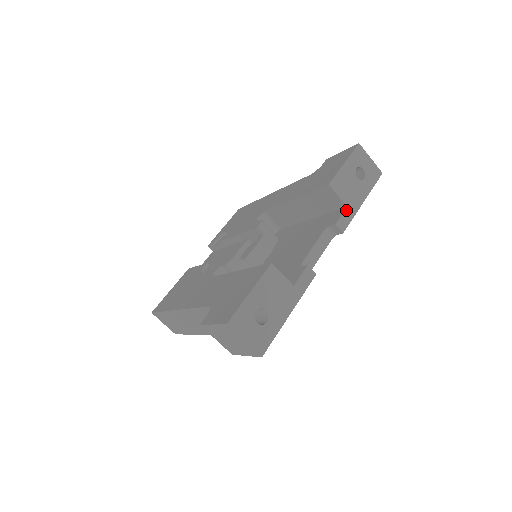
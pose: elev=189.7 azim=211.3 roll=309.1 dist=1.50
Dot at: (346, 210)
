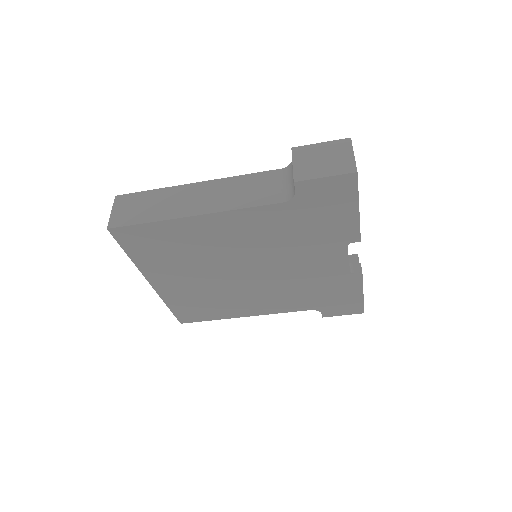
Dot at: occluded
